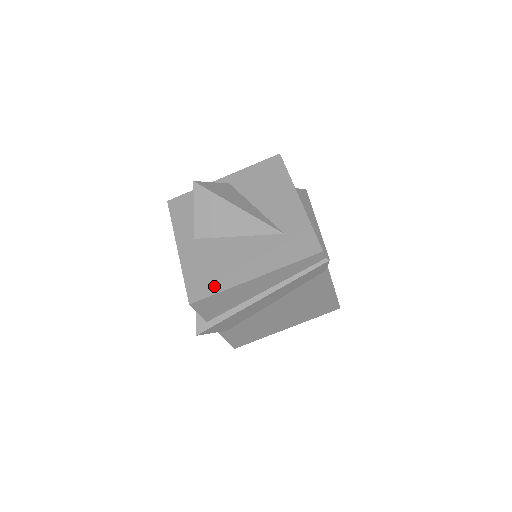
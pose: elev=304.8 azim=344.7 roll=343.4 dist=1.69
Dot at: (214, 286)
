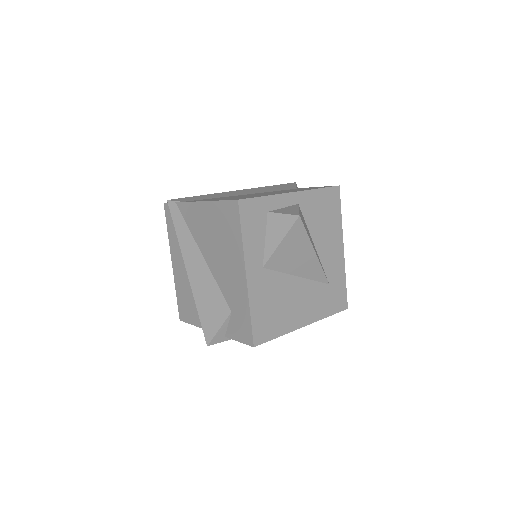
Dot at: (276, 330)
